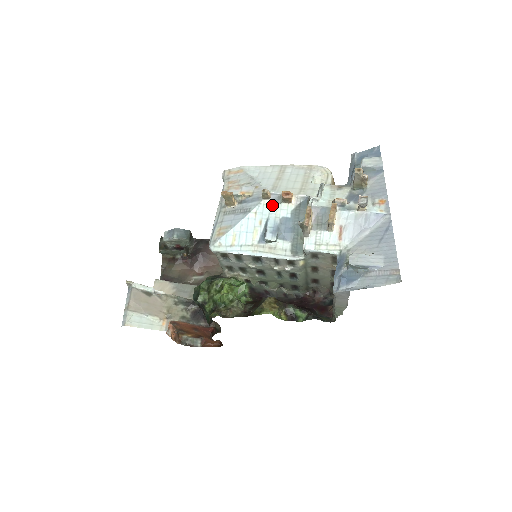
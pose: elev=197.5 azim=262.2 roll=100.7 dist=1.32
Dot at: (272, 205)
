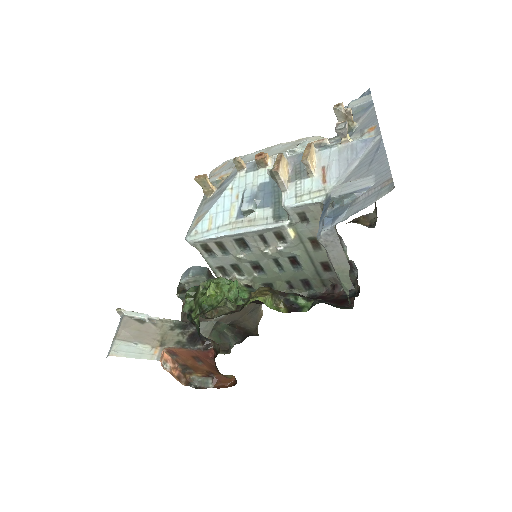
Dot at: (248, 175)
